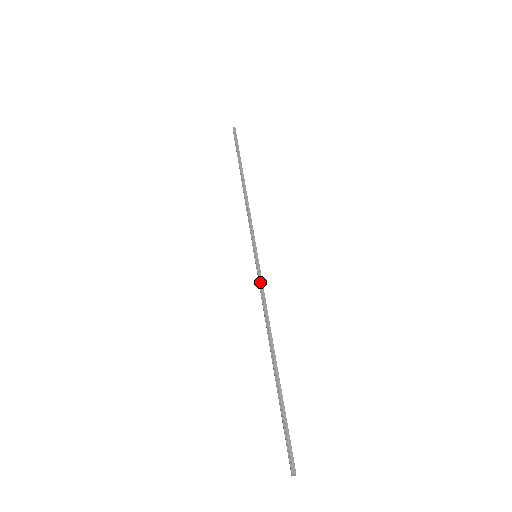
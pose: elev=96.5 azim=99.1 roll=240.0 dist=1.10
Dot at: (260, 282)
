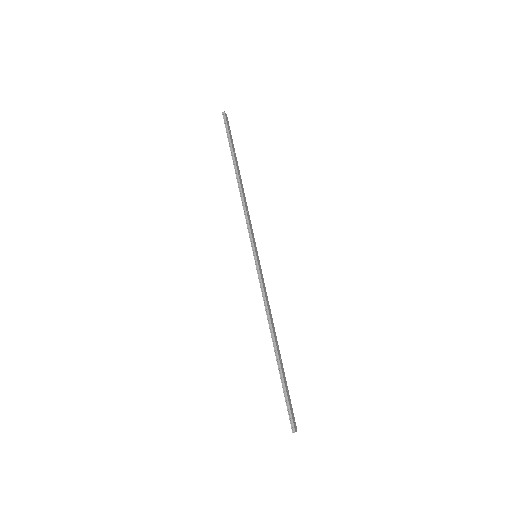
Dot at: (260, 283)
